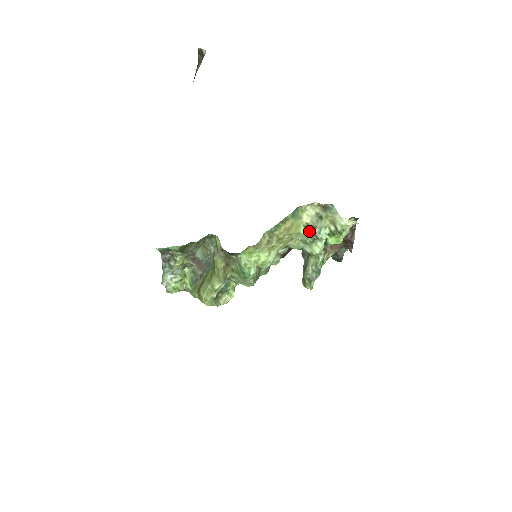
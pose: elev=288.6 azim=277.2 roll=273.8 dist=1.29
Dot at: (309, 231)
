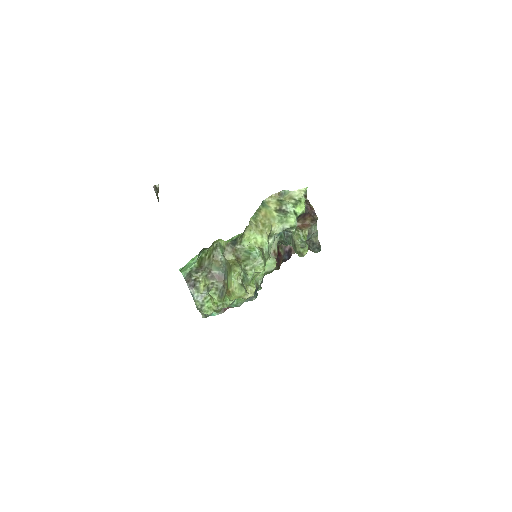
Dot at: (279, 211)
